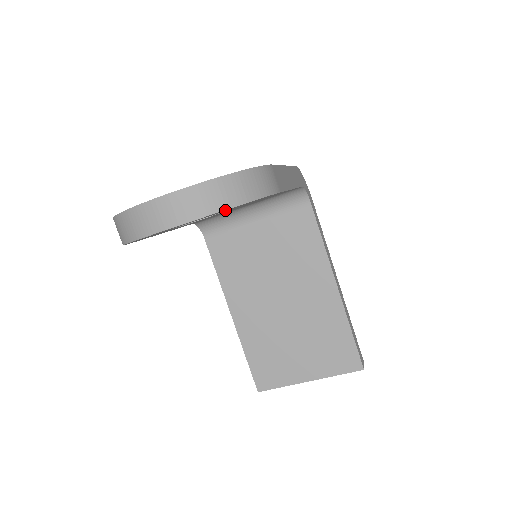
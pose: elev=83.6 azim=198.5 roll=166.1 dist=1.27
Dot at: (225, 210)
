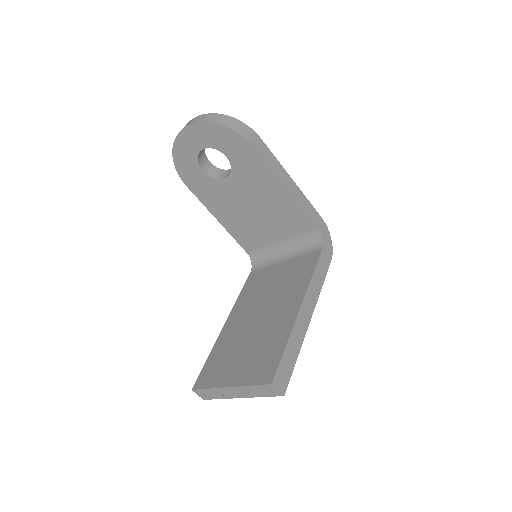
Dot at: (215, 135)
